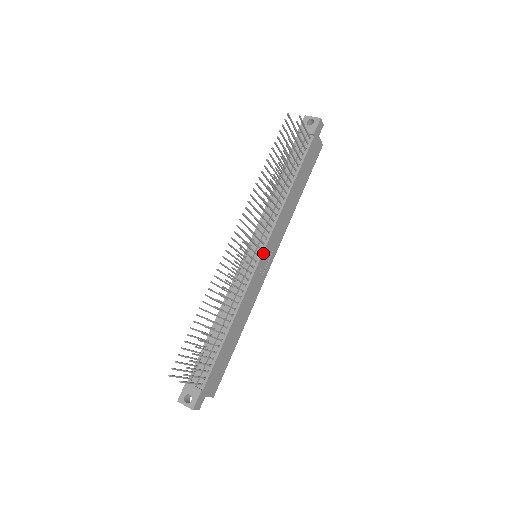
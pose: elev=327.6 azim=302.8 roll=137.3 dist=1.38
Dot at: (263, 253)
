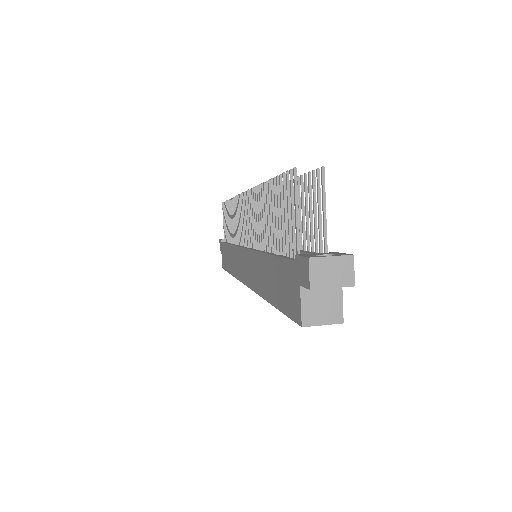
Dot at: occluded
